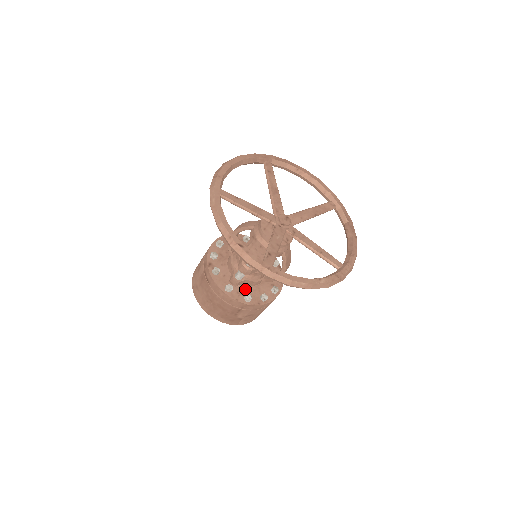
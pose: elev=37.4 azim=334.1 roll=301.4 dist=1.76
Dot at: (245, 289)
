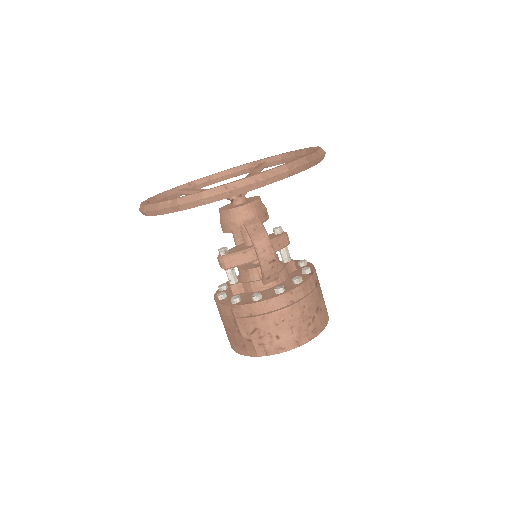
Dot at: (243, 295)
